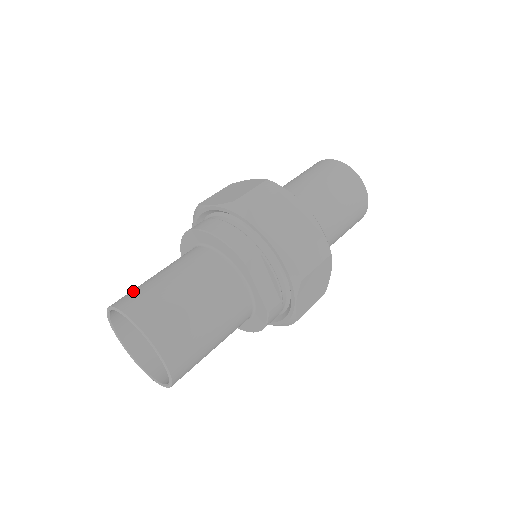
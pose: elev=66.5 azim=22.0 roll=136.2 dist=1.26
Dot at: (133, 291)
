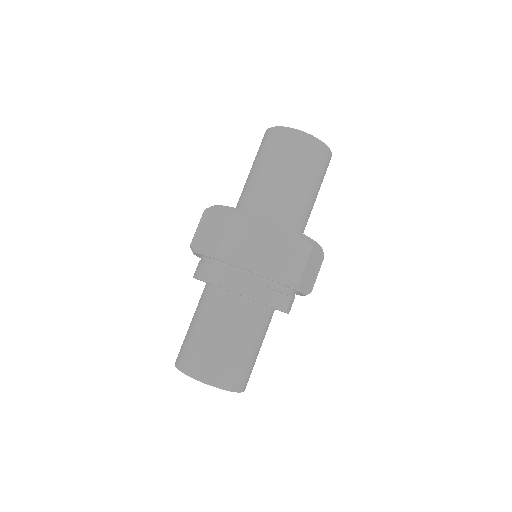
Dot at: (184, 349)
